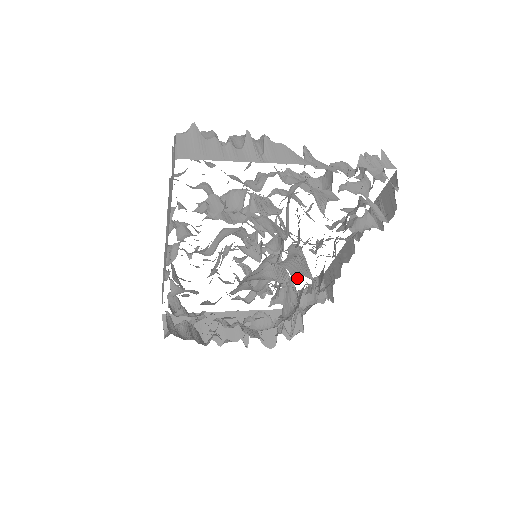
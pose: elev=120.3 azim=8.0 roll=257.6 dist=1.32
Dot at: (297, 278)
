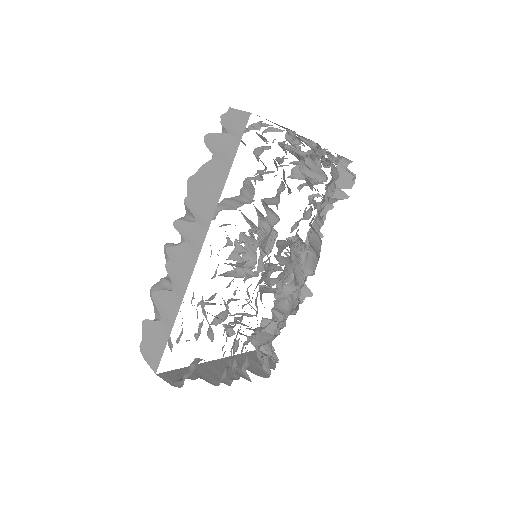
Dot at: occluded
